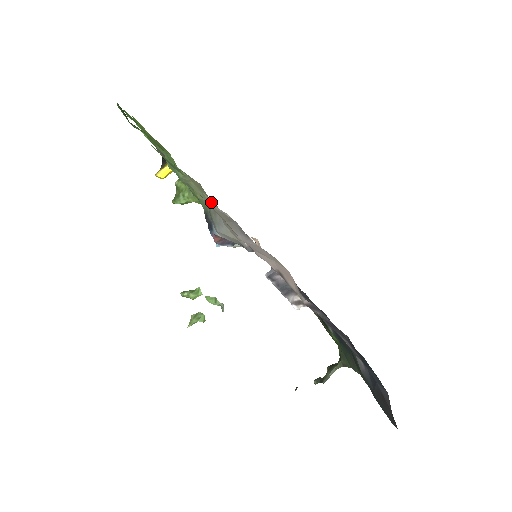
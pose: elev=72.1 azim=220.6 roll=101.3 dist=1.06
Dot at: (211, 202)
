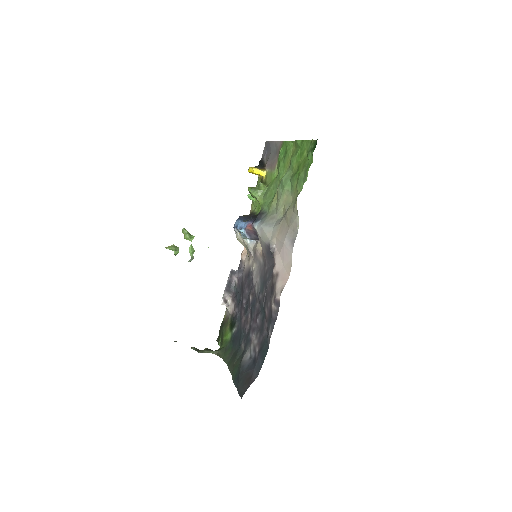
Dot at: (280, 212)
